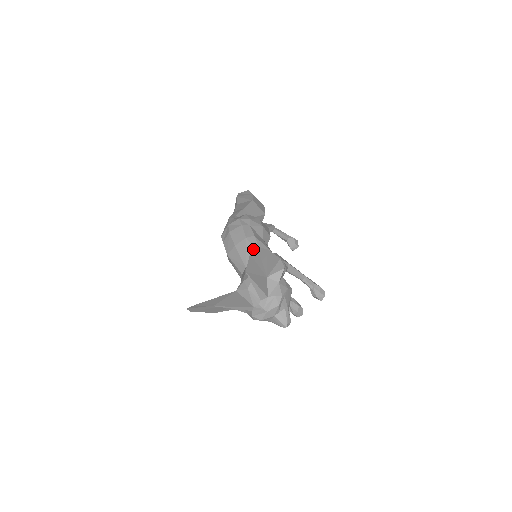
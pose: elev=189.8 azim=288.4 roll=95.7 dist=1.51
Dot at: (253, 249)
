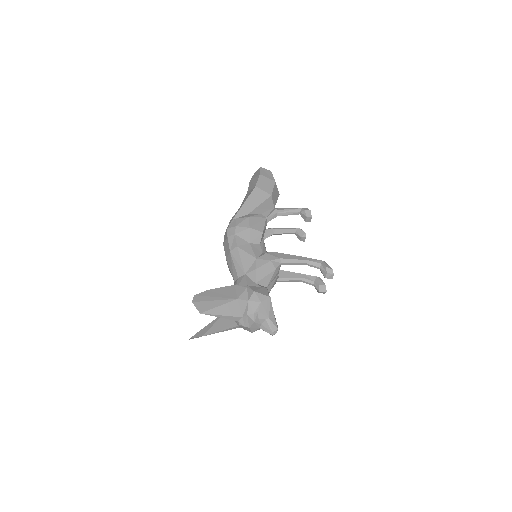
Dot at: (236, 263)
